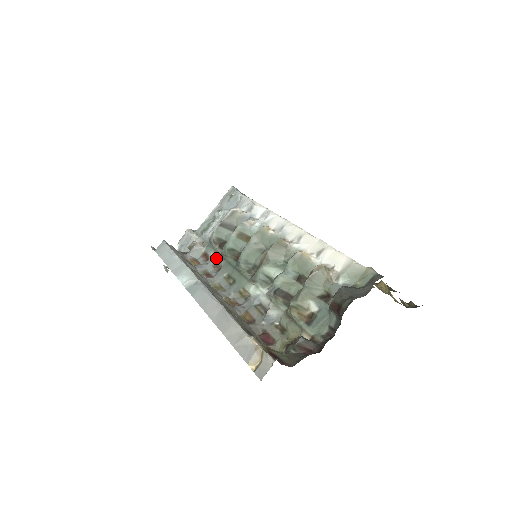
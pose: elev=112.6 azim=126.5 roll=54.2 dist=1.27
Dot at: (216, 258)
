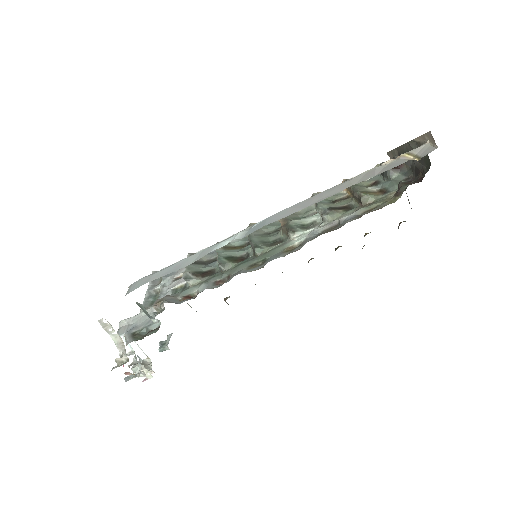
Dot at: (210, 281)
